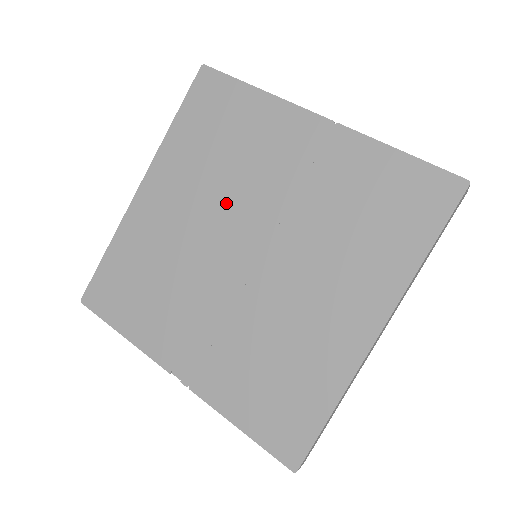
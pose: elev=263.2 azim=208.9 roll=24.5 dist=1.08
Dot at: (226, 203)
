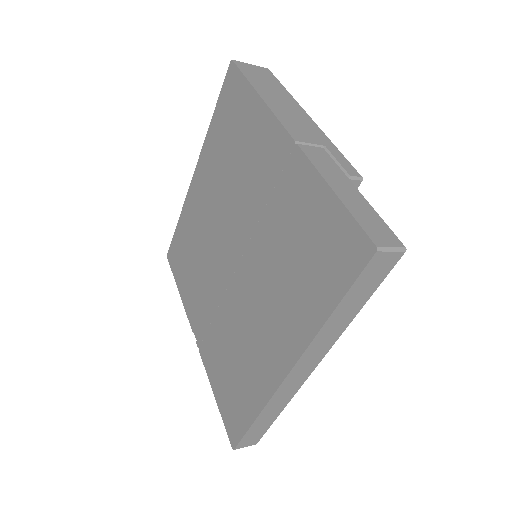
Dot at: (228, 205)
